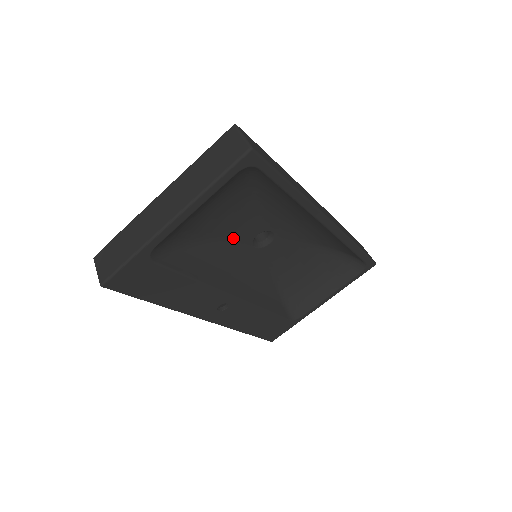
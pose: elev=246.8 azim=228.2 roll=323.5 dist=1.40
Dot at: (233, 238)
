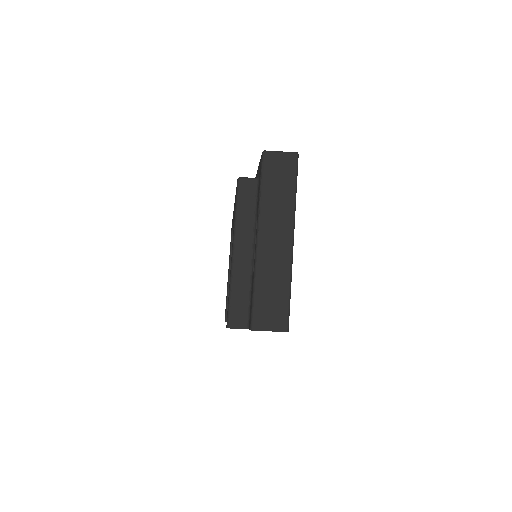
Dot at: occluded
